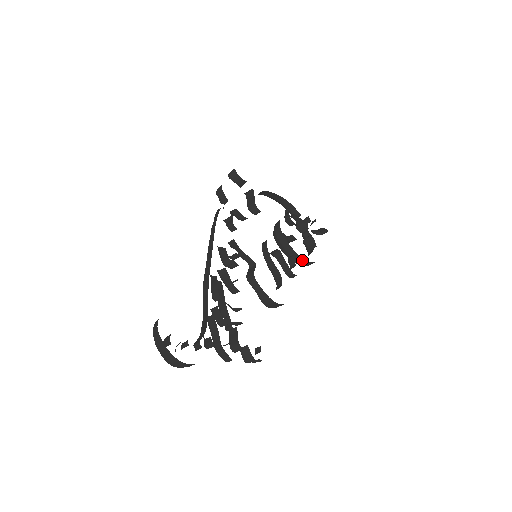
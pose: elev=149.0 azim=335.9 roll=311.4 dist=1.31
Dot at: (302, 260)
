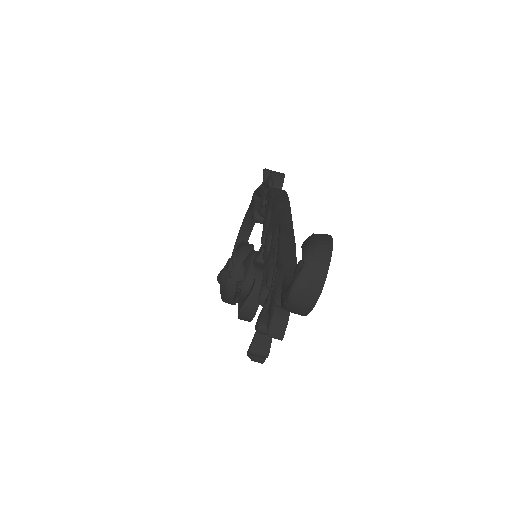
Dot at: occluded
